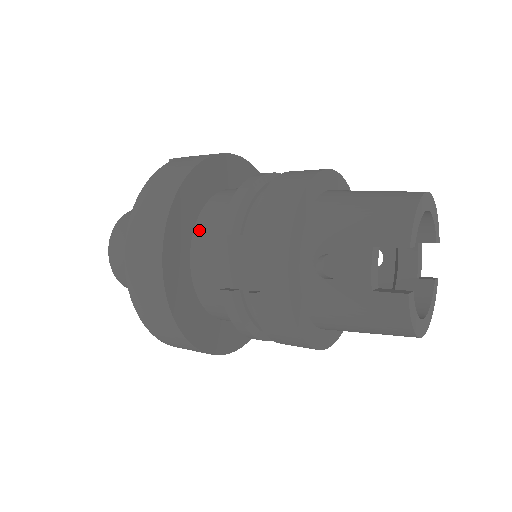
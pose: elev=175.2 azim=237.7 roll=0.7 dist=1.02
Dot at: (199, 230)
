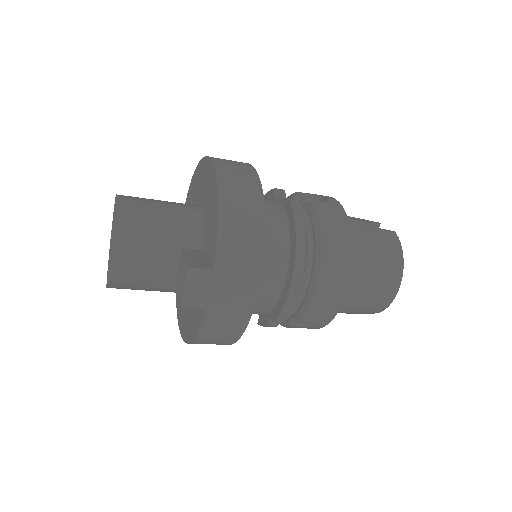
Dot at: occluded
